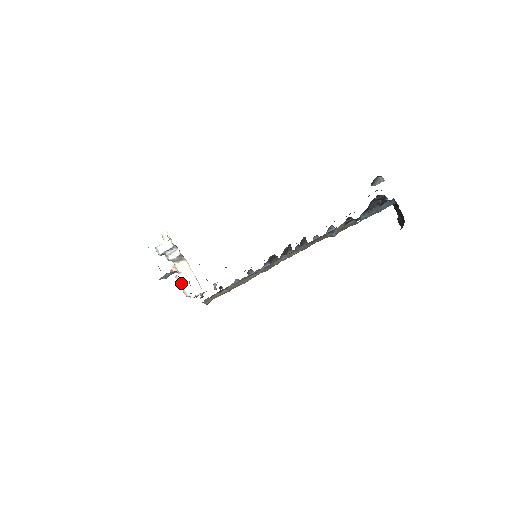
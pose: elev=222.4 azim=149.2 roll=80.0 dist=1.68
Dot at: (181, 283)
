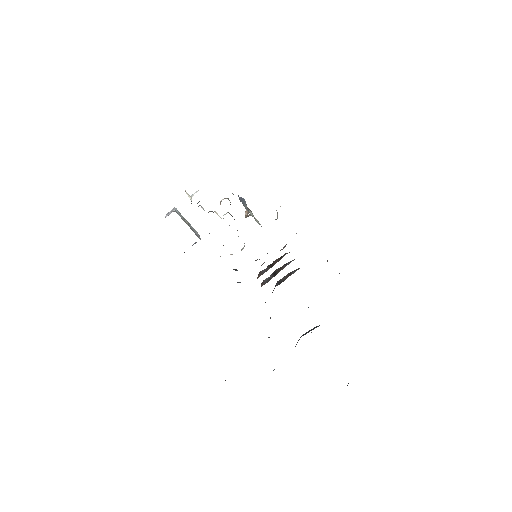
Dot at: occluded
